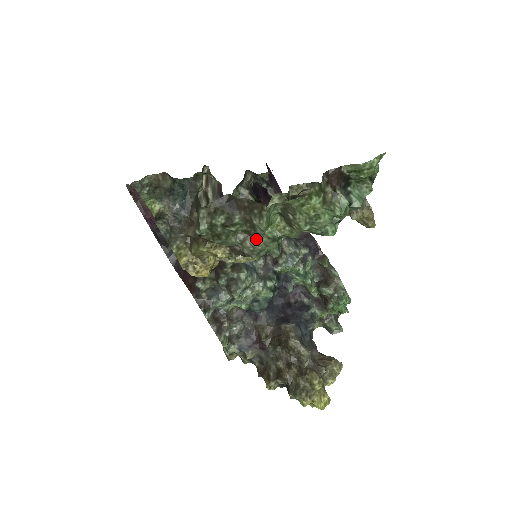
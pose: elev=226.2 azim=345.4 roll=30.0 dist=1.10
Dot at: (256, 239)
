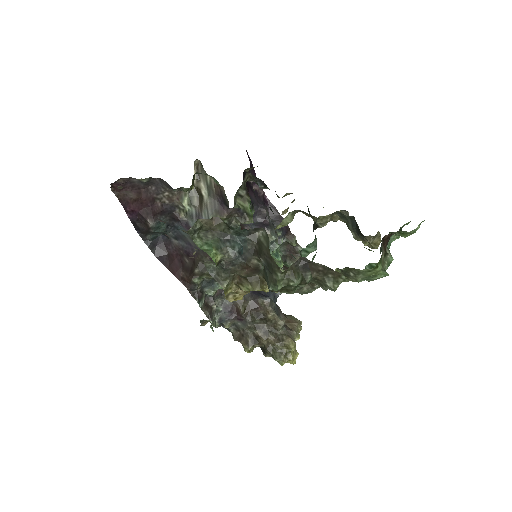
Dot at: (314, 287)
